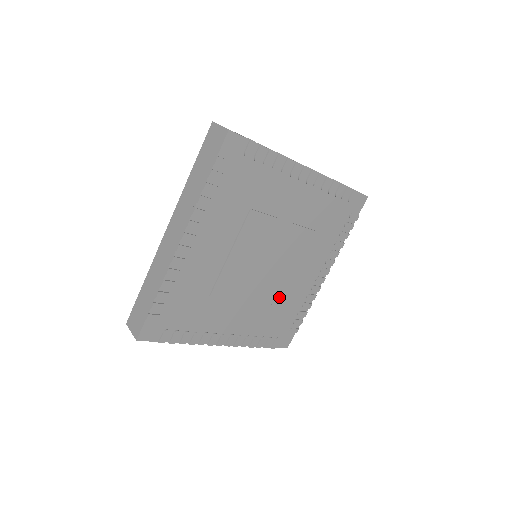
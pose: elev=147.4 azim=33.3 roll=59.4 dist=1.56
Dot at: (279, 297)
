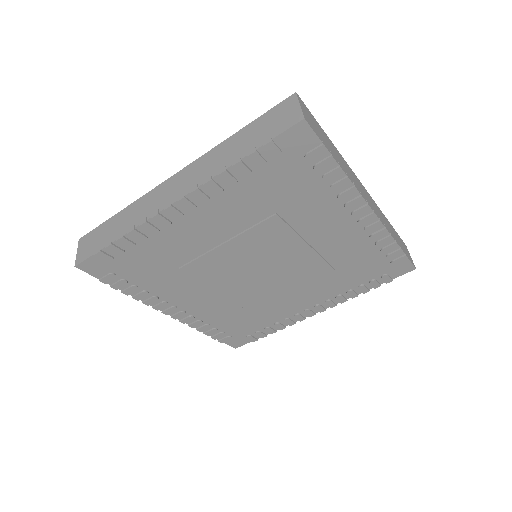
Dot at: (255, 305)
